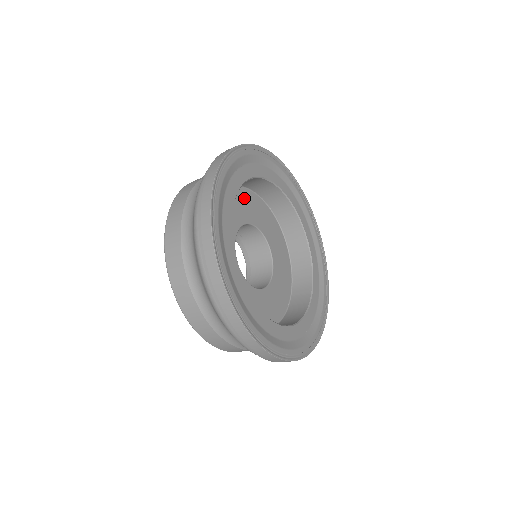
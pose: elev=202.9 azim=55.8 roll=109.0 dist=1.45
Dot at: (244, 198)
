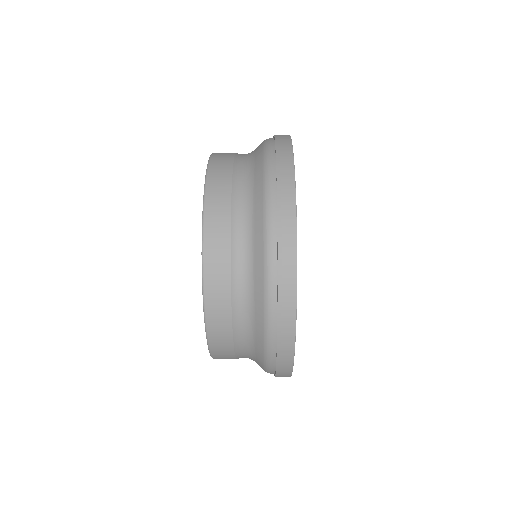
Dot at: occluded
